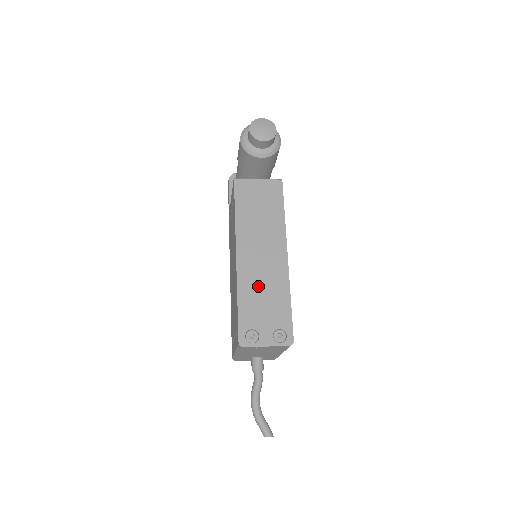
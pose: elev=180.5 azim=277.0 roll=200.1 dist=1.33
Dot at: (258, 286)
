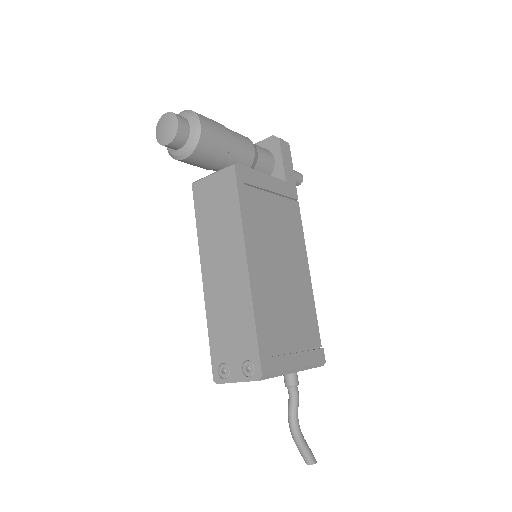
Dot at: (223, 310)
